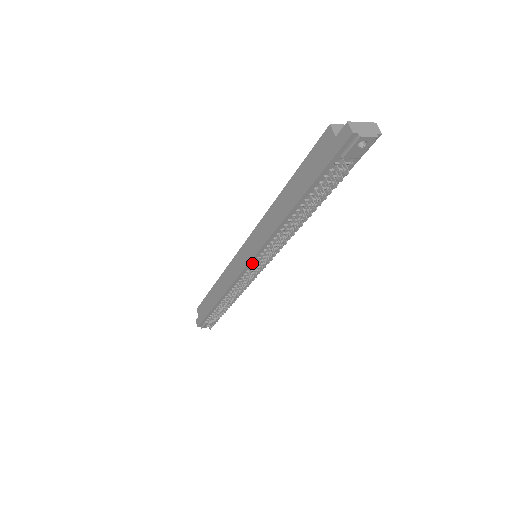
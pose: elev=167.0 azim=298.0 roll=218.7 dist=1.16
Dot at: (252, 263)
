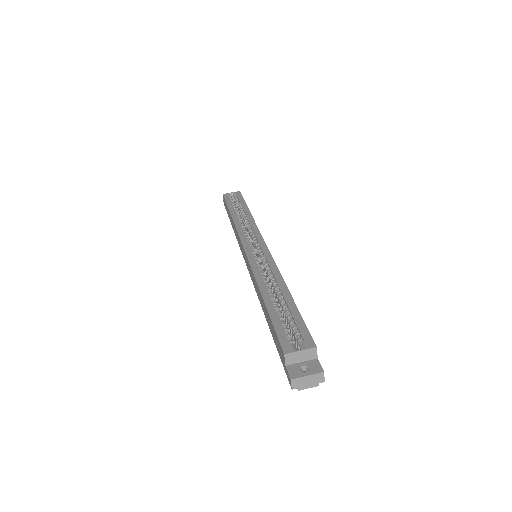
Dot at: occluded
